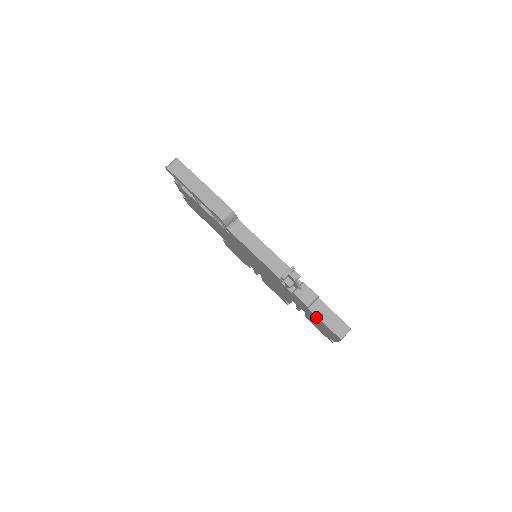
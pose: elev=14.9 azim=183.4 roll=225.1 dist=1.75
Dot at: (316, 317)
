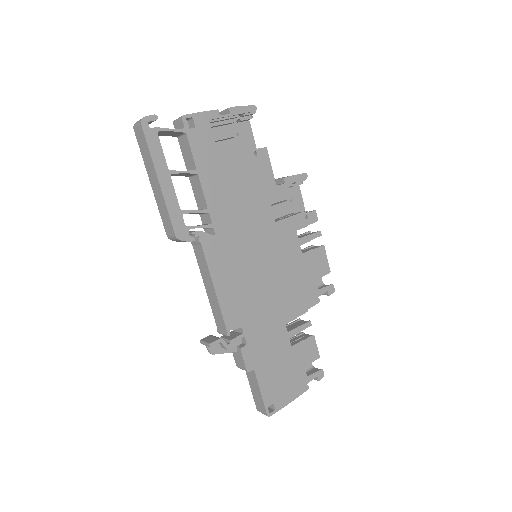
Dot at: occluded
